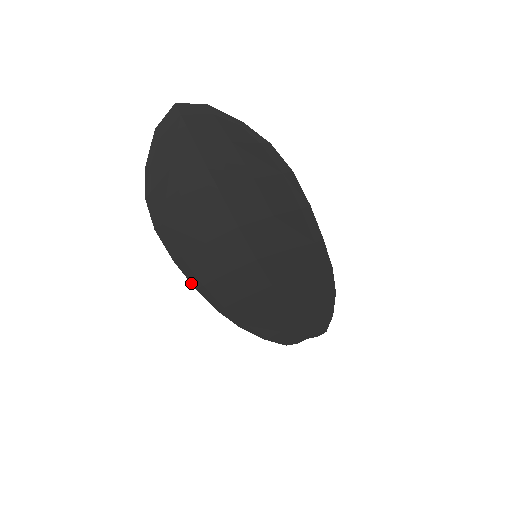
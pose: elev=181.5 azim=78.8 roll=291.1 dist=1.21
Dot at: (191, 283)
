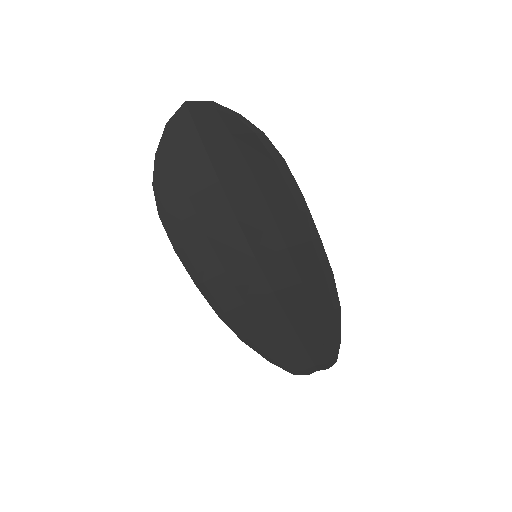
Dot at: (191, 278)
